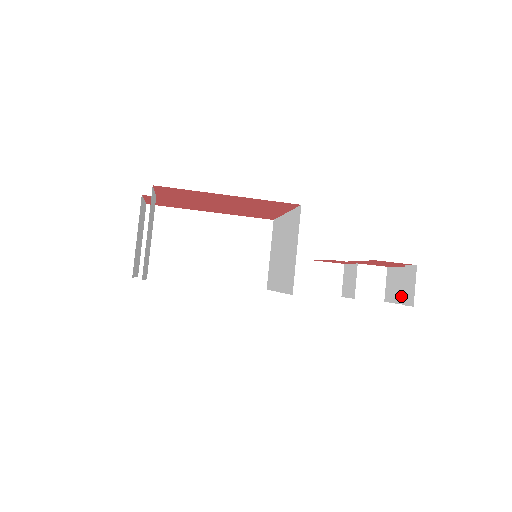
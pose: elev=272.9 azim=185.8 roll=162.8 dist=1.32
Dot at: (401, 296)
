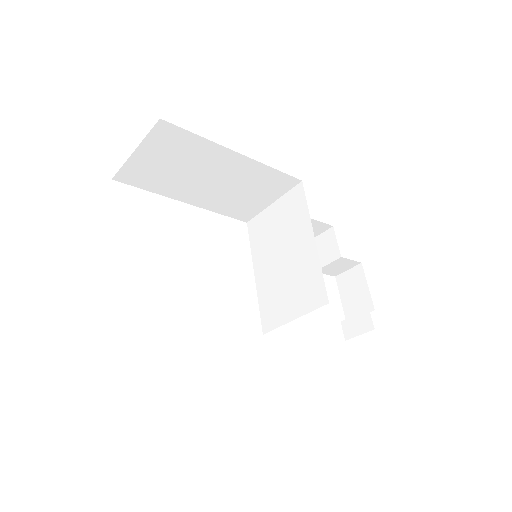
Dot at: (348, 303)
